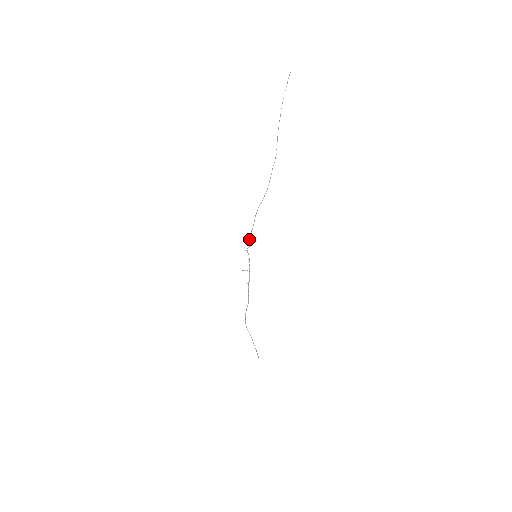
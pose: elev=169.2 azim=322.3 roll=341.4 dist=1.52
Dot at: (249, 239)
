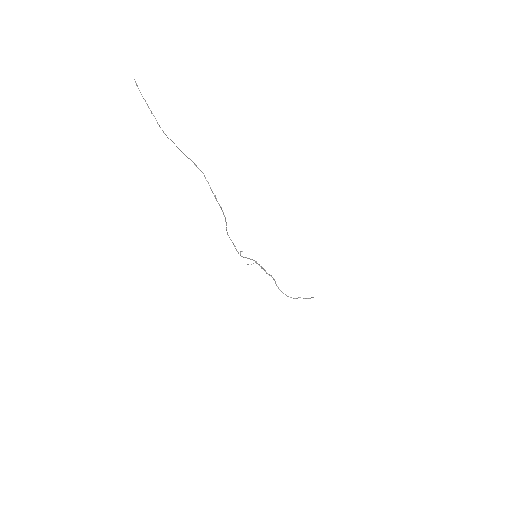
Dot at: occluded
